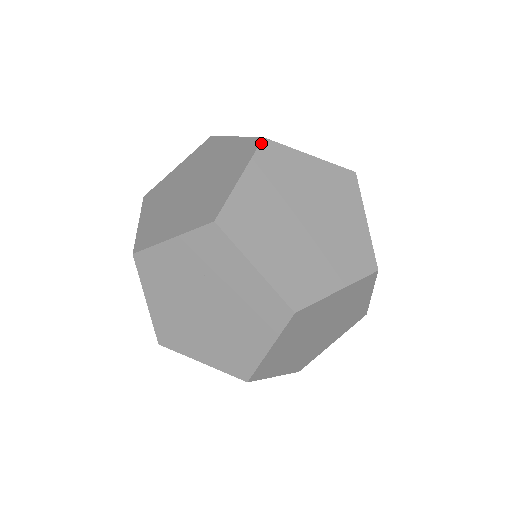
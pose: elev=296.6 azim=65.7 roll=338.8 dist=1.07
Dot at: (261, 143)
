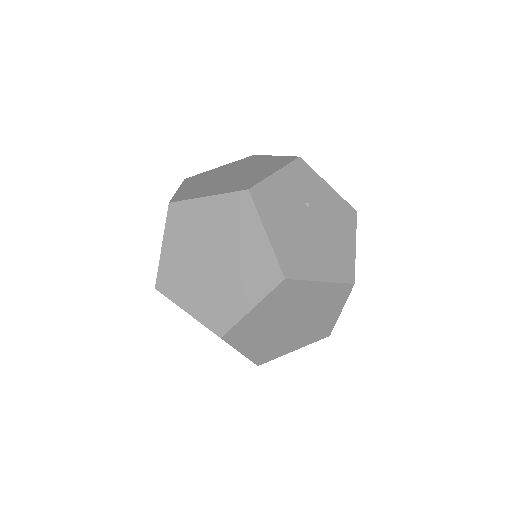
Dot at: (281, 284)
